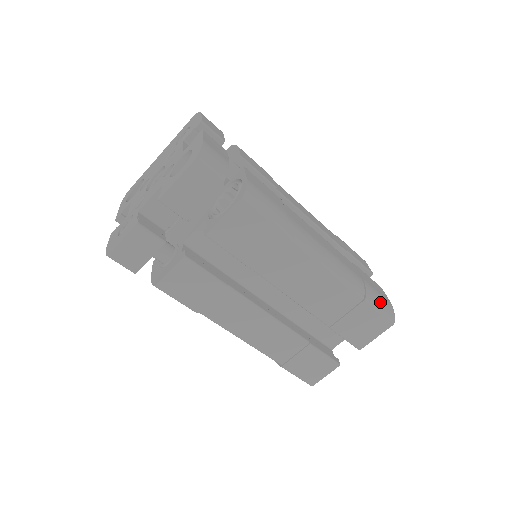
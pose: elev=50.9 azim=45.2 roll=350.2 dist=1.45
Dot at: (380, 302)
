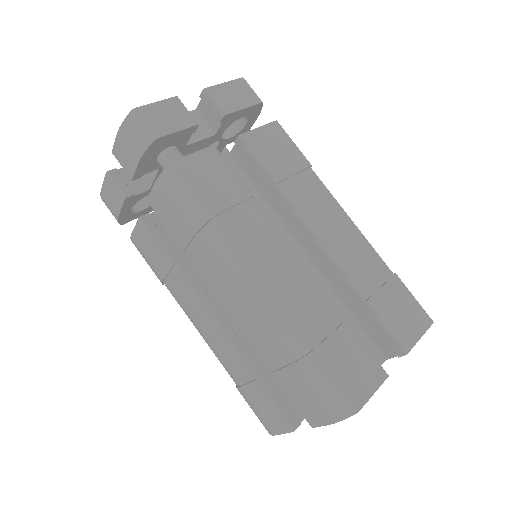
Dot at: occluded
